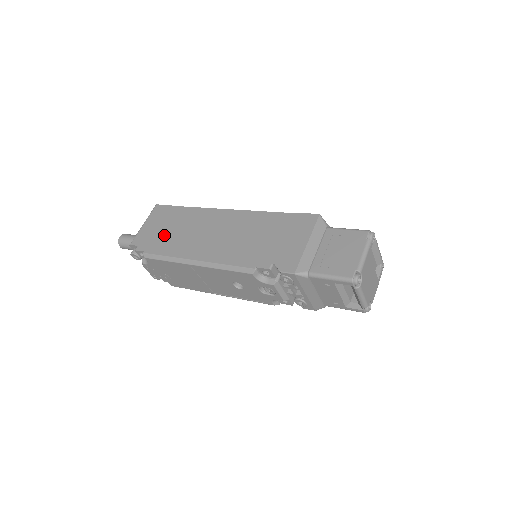
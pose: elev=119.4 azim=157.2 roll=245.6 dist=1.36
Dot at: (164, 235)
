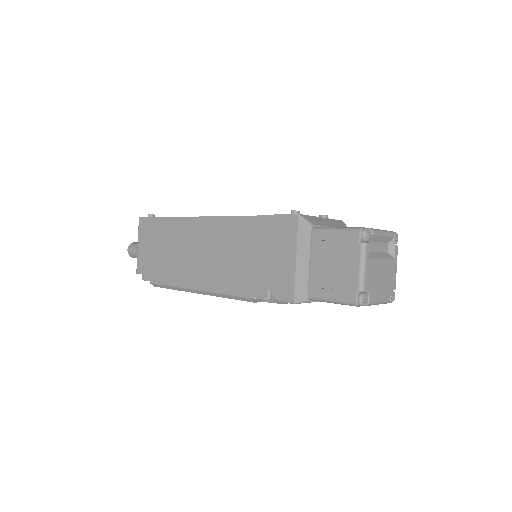
Dot at: (160, 259)
